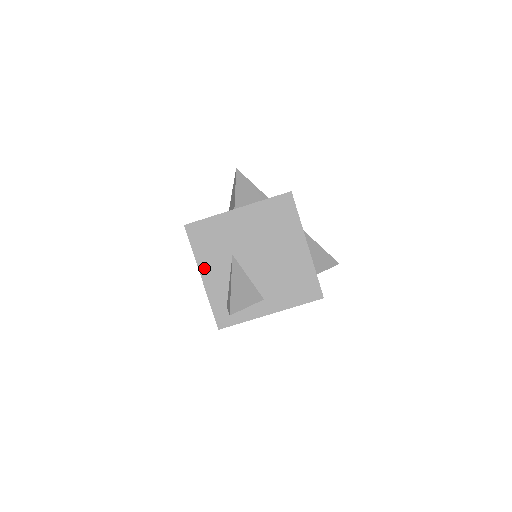
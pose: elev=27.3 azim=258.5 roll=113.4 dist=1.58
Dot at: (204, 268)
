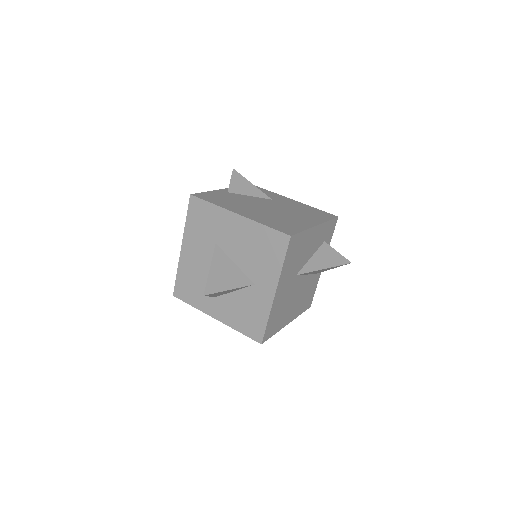
Dot at: occluded
